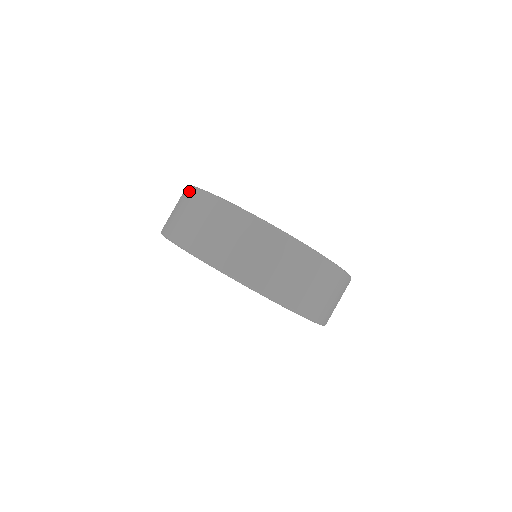
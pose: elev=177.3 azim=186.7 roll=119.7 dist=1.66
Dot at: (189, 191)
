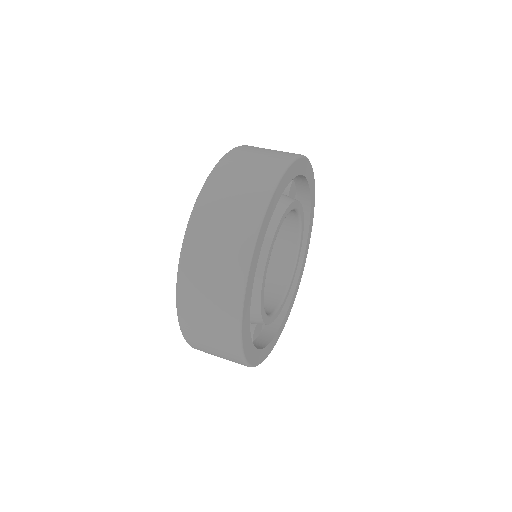
Dot at: (253, 221)
